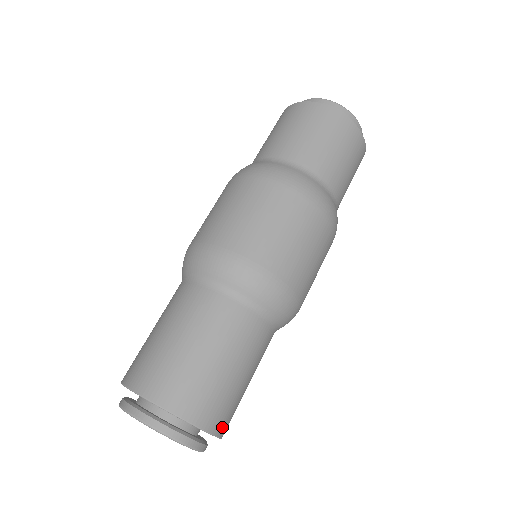
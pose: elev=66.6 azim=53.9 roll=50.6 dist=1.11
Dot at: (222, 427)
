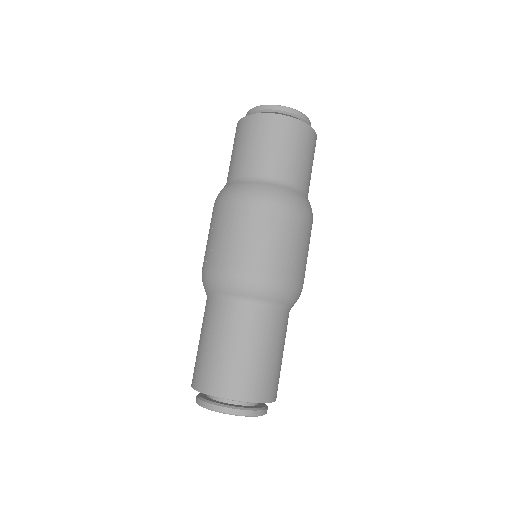
Dot at: (276, 394)
